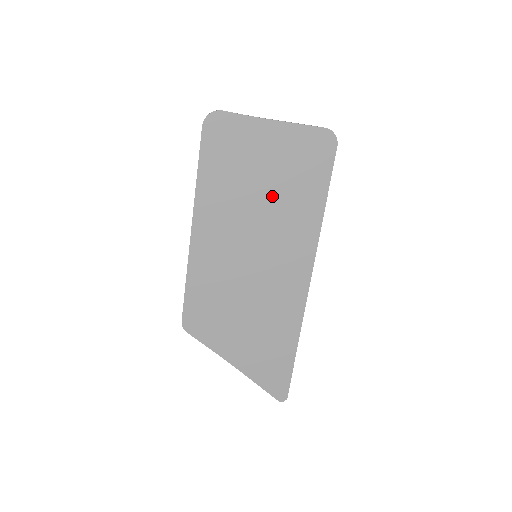
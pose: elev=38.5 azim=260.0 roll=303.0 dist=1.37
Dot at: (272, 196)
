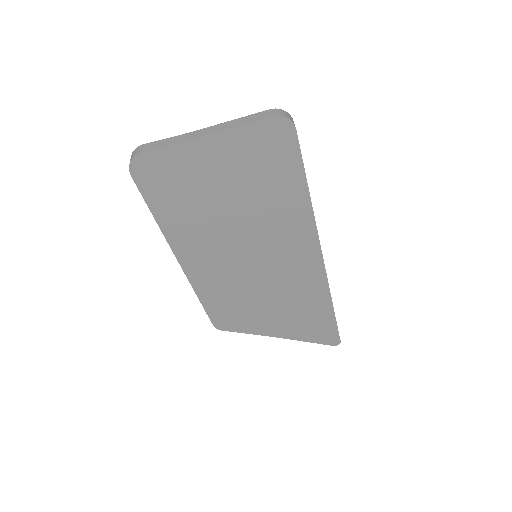
Dot at: (244, 206)
